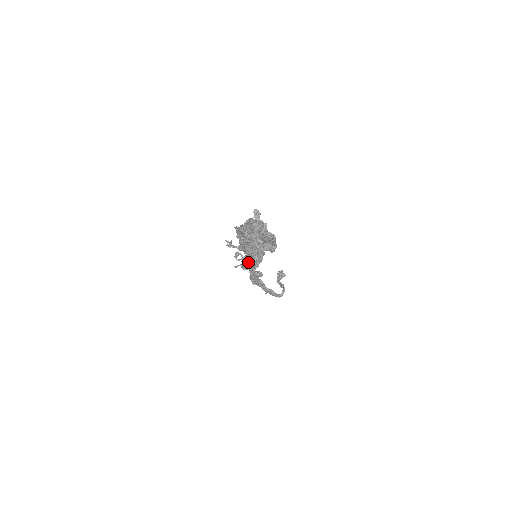
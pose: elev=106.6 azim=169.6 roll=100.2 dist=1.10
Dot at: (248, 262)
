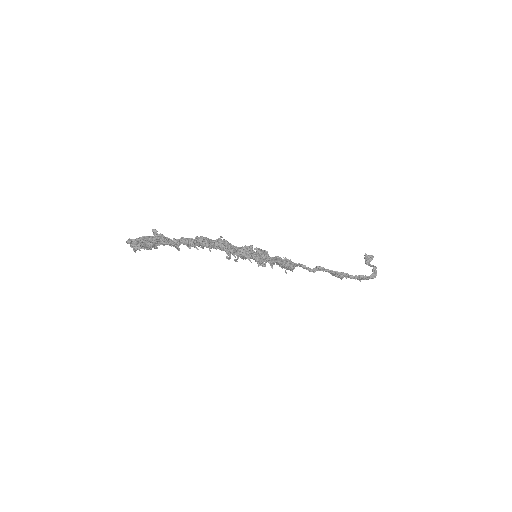
Dot at: occluded
